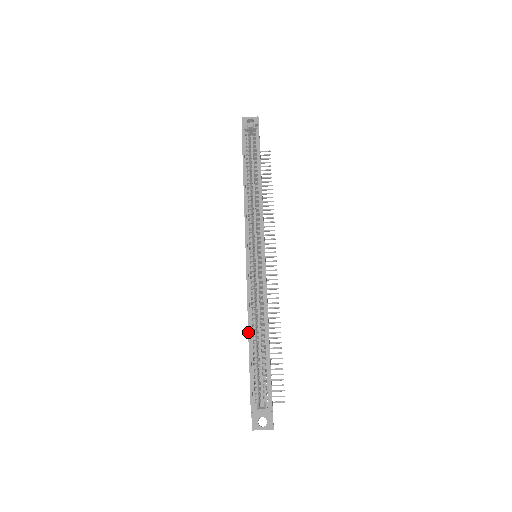
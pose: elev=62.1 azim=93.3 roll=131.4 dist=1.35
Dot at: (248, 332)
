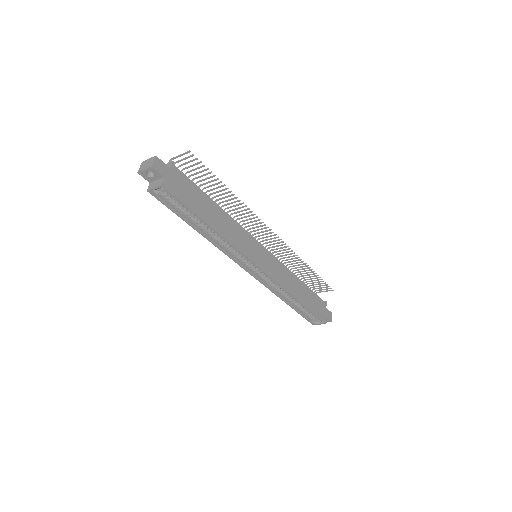
Dot at: occluded
